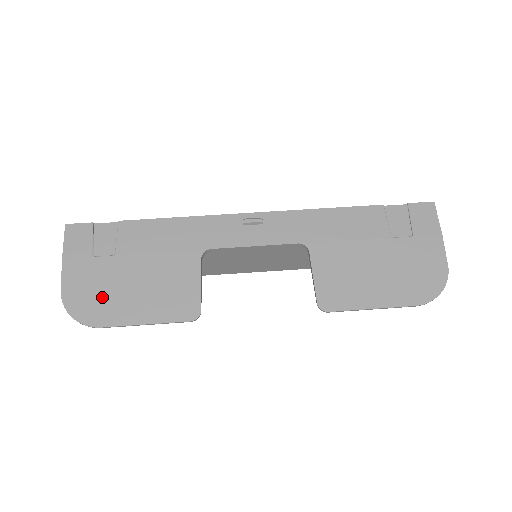
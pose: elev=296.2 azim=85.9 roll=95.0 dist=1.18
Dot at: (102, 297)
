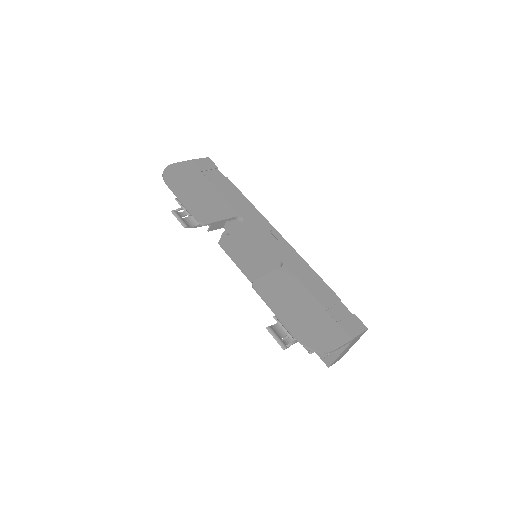
Dot at: (183, 180)
